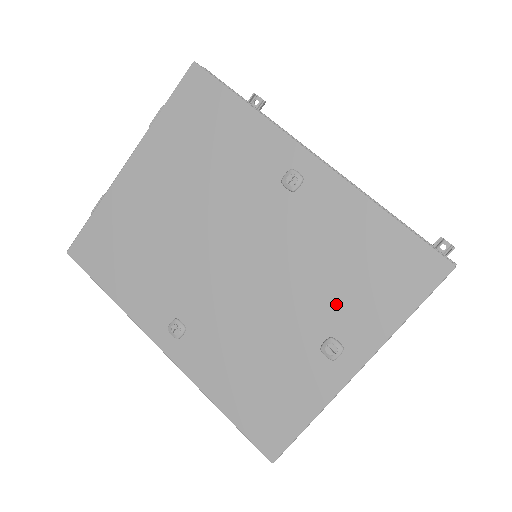
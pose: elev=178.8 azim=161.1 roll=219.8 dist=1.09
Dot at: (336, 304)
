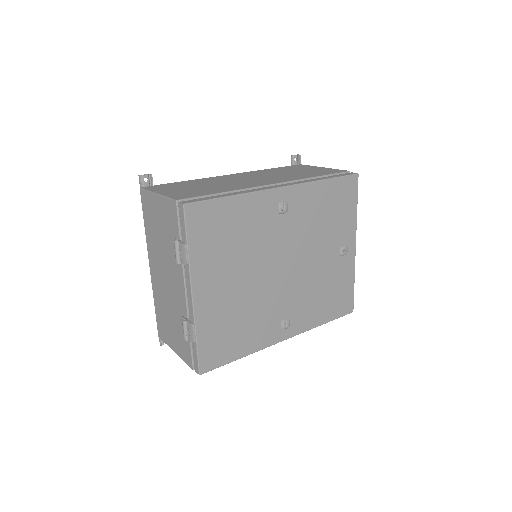
Dot at: (334, 234)
